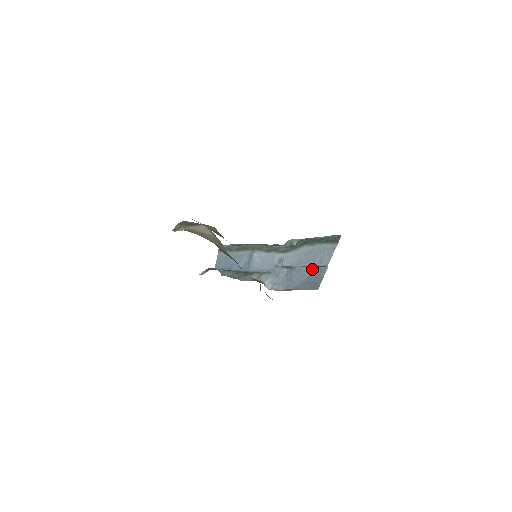
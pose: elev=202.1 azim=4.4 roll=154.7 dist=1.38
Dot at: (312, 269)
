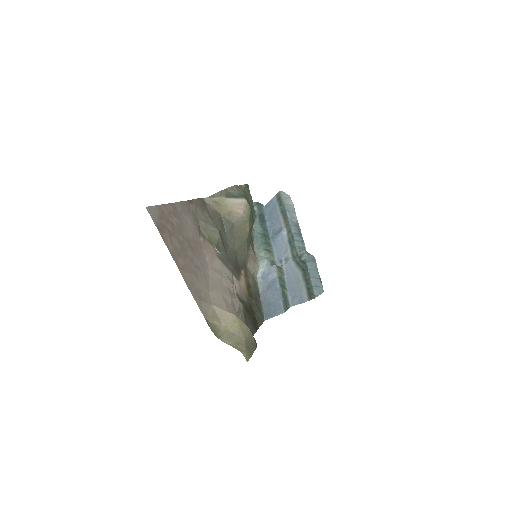
Dot at: (280, 300)
